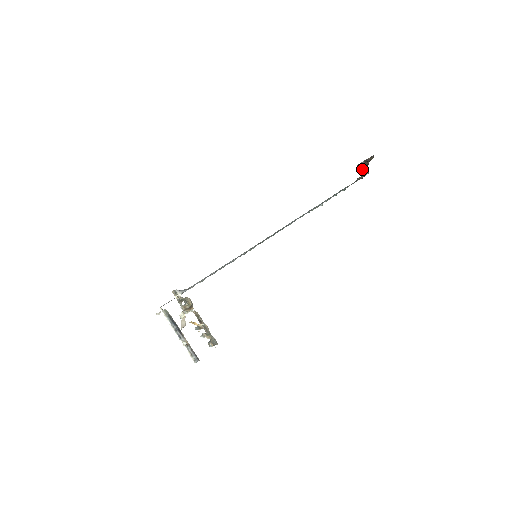
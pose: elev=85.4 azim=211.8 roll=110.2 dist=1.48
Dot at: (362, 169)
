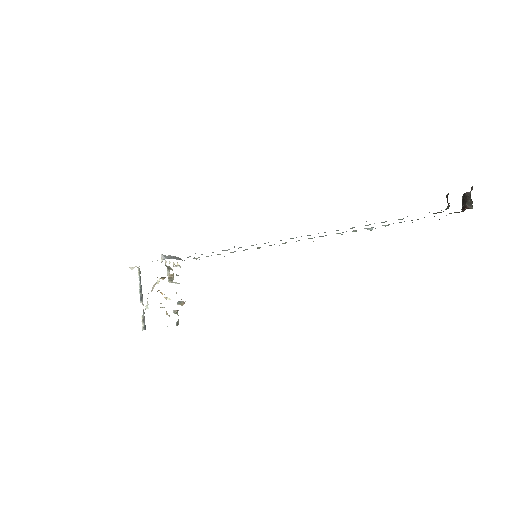
Dot at: (465, 202)
